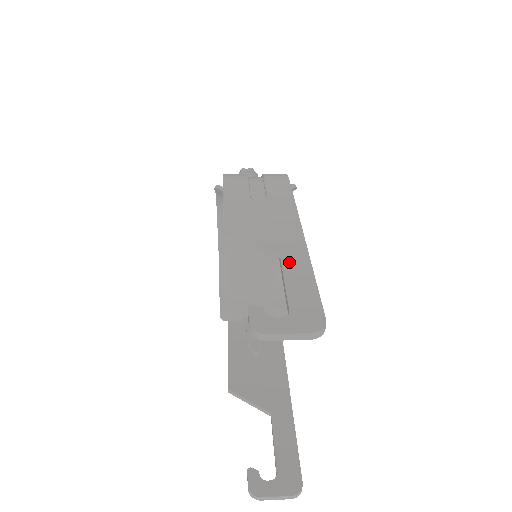
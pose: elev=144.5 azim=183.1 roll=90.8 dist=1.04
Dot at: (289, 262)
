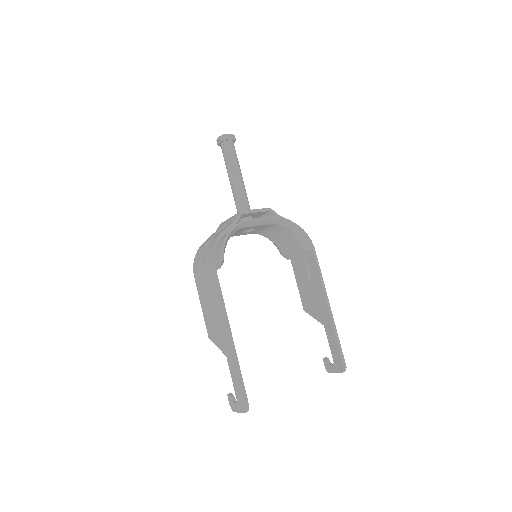
Dot at: (230, 363)
